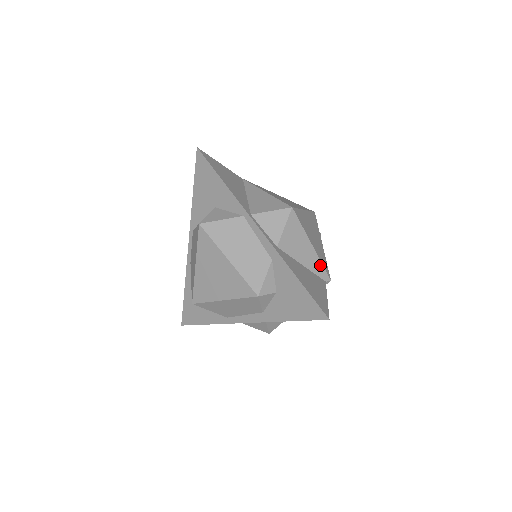
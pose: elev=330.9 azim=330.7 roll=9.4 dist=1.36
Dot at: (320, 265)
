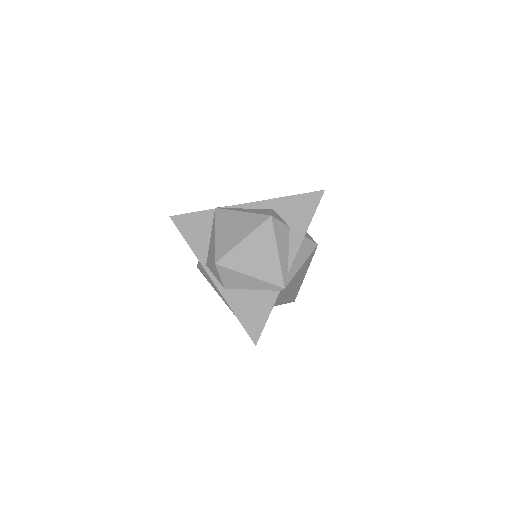
Dot at: (267, 284)
